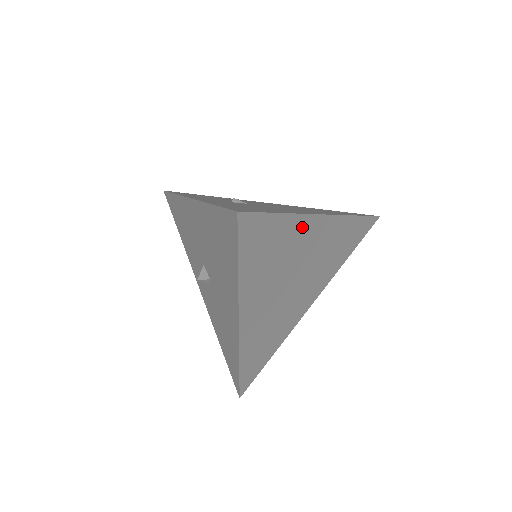
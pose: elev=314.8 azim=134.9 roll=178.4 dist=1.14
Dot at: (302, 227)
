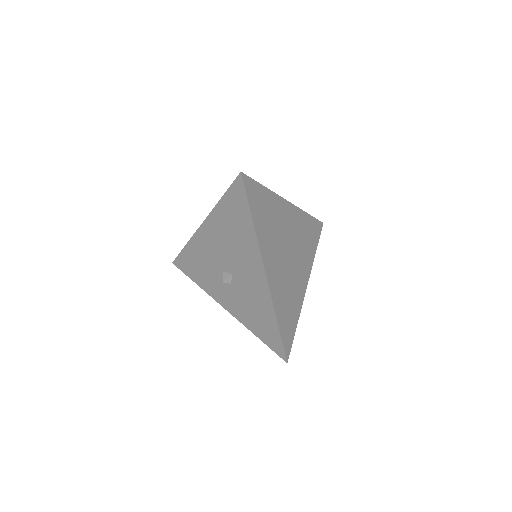
Dot at: (278, 204)
